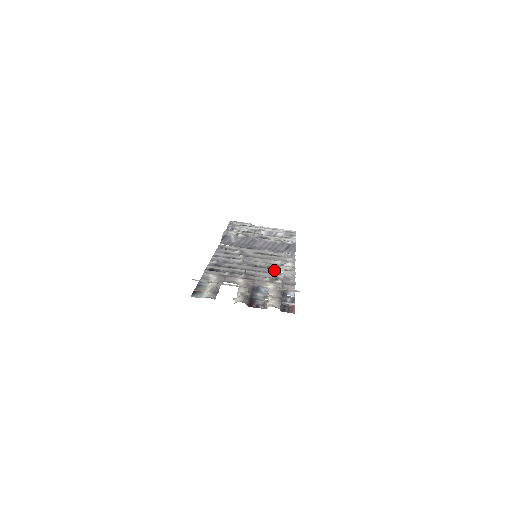
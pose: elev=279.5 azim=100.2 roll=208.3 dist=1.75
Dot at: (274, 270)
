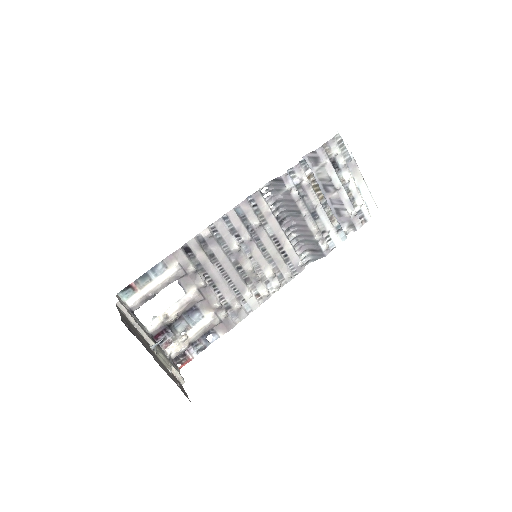
Dot at: (246, 290)
